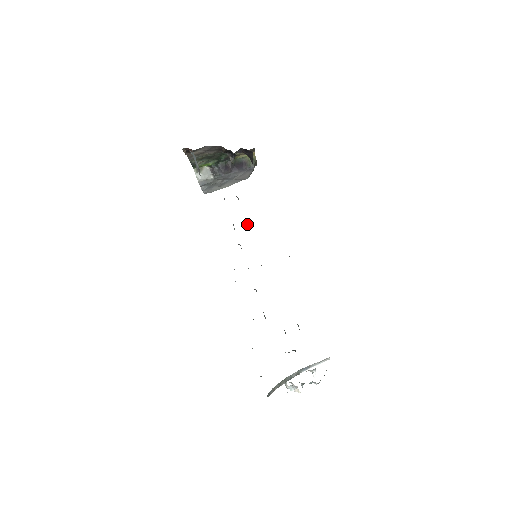
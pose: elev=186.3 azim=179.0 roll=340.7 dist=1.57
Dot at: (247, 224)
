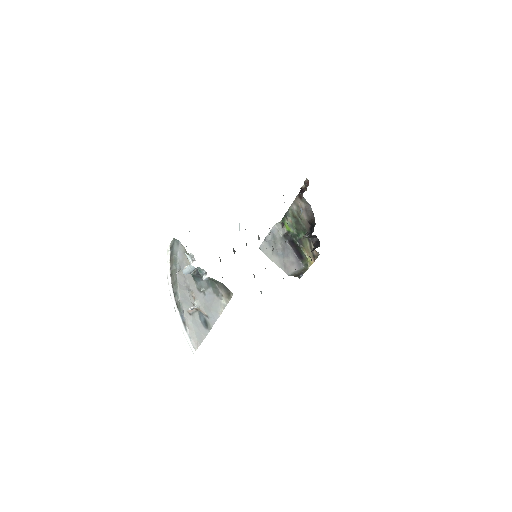
Dot at: occluded
